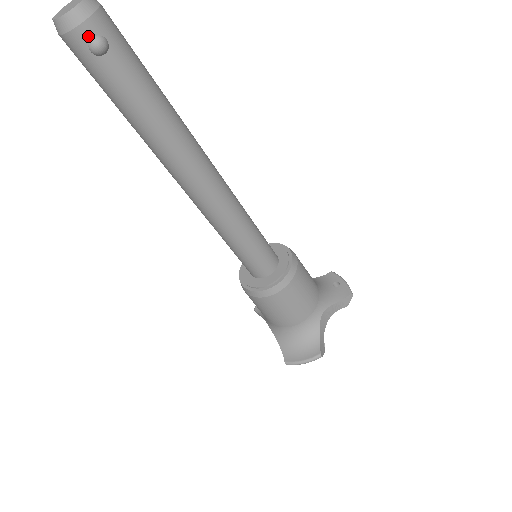
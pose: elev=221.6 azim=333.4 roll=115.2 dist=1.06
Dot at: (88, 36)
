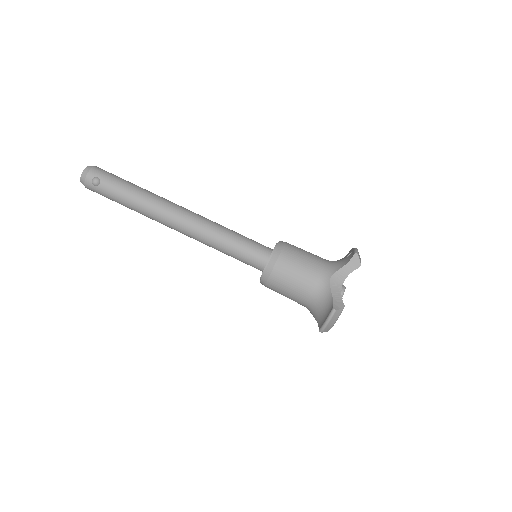
Dot at: (90, 180)
